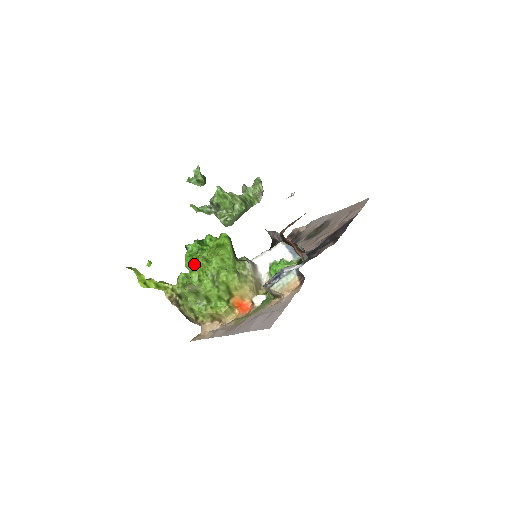
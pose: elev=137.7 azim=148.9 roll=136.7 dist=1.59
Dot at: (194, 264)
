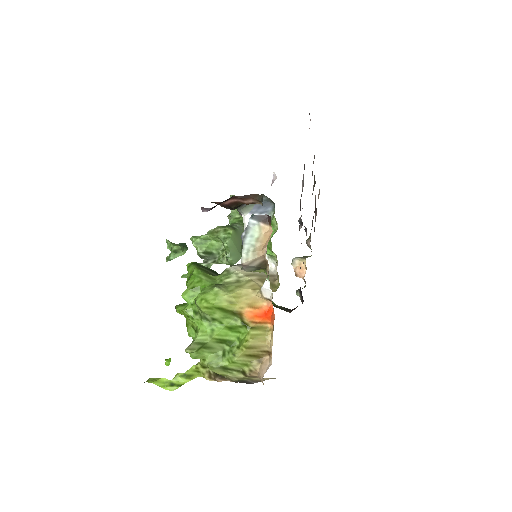
Dot at: occluded
